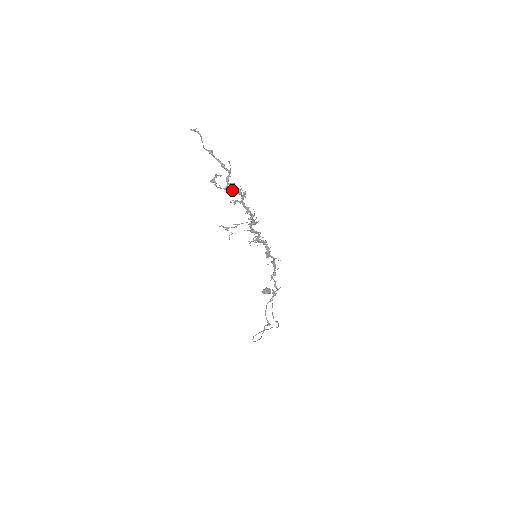
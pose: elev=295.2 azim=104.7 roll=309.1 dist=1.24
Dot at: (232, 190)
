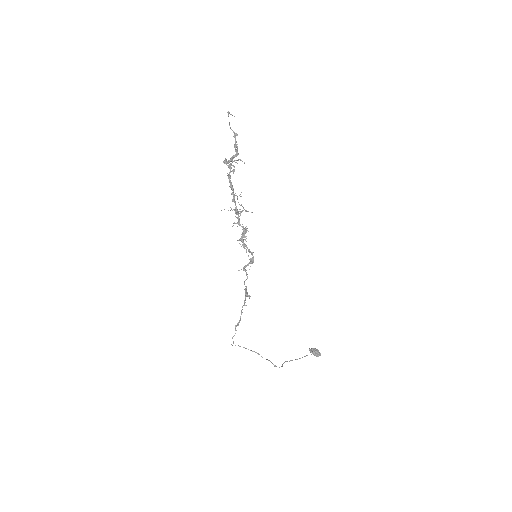
Dot at: (224, 161)
